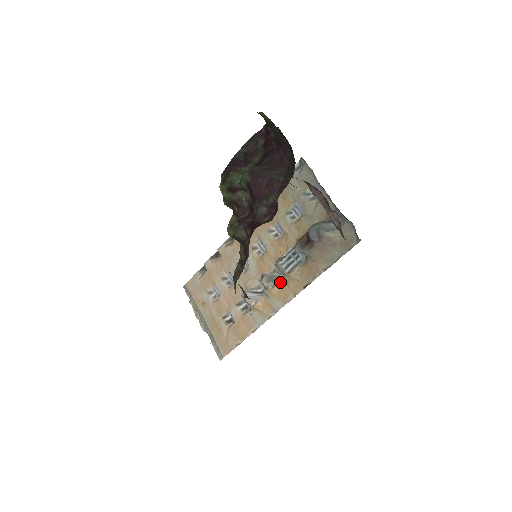
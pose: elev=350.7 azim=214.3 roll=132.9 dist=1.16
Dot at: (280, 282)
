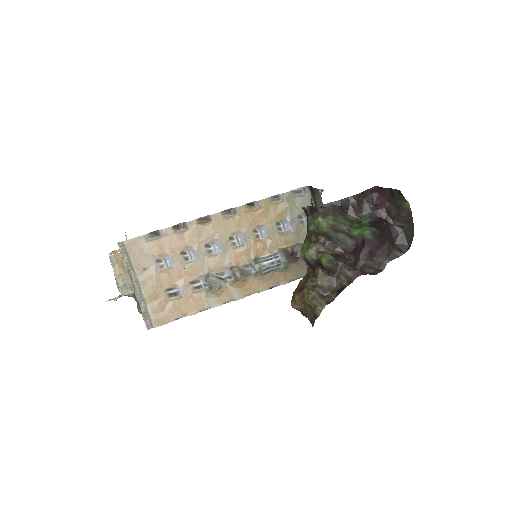
Dot at: (250, 277)
